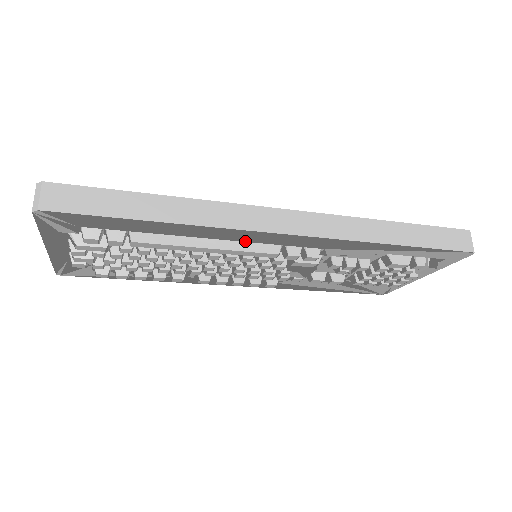
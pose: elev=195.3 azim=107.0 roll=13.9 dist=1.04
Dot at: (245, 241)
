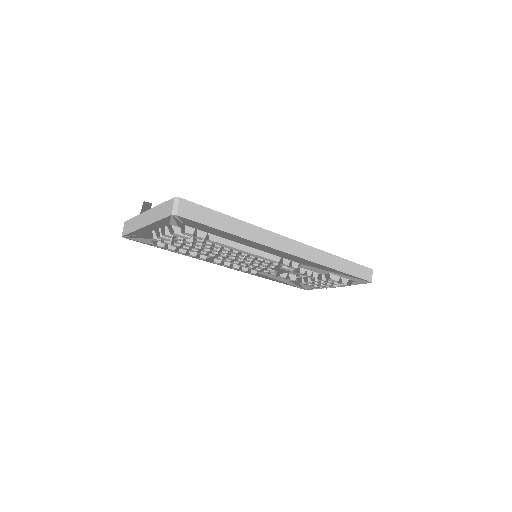
Dot at: (265, 251)
